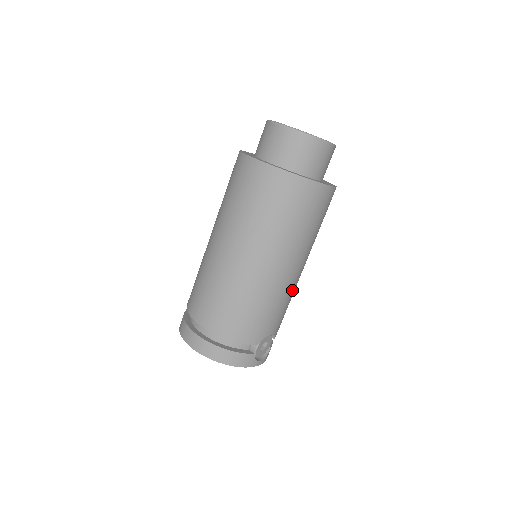
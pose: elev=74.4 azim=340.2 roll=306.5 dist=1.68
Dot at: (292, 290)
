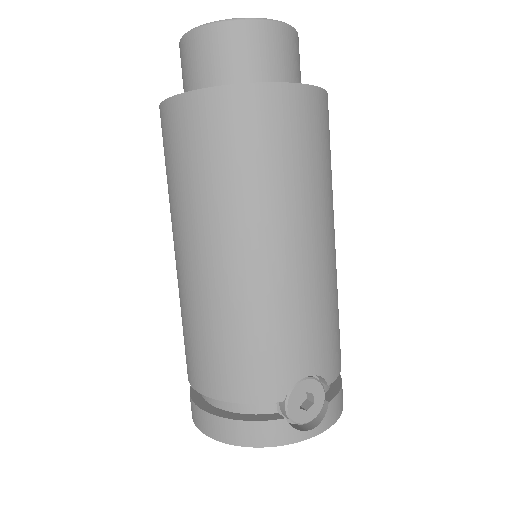
Dot at: (312, 289)
